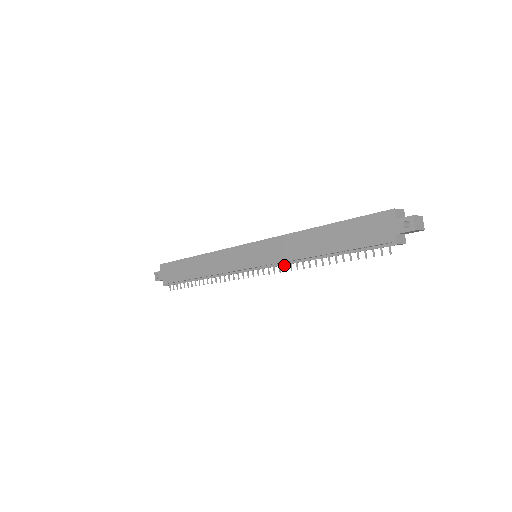
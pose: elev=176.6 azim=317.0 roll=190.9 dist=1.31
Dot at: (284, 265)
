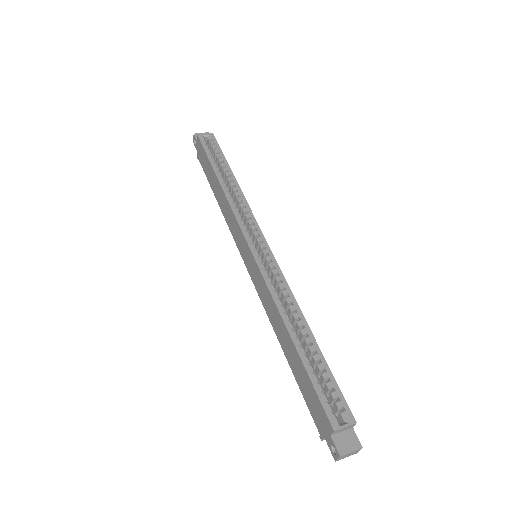
Dot at: occluded
